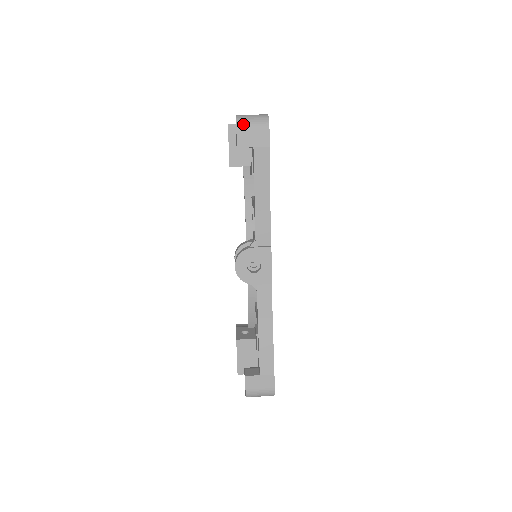
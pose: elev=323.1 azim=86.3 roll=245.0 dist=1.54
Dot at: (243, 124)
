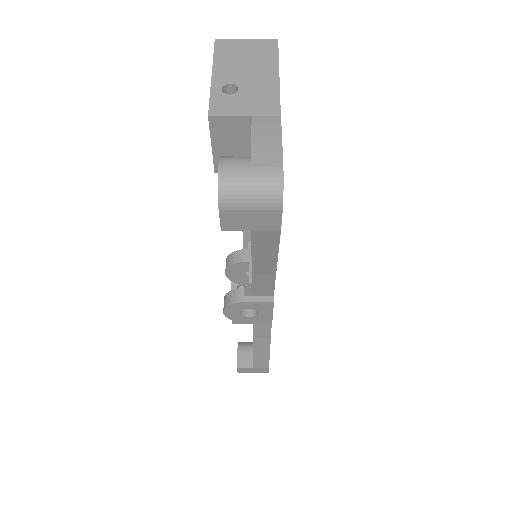
Dot at: (232, 203)
